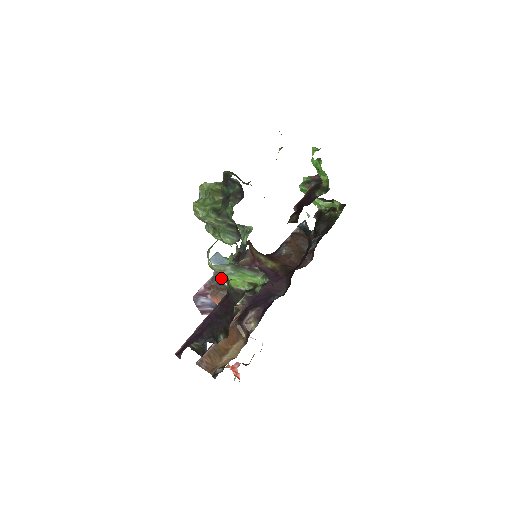
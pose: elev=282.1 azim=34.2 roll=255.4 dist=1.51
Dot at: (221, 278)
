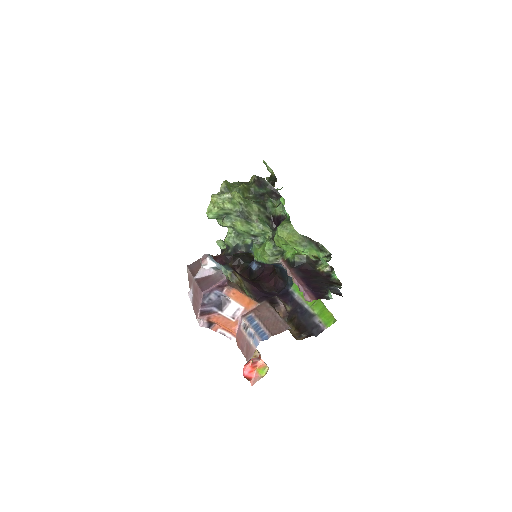
Dot at: occluded
